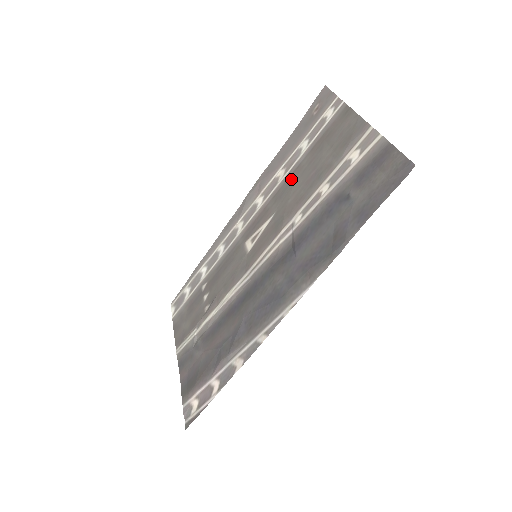
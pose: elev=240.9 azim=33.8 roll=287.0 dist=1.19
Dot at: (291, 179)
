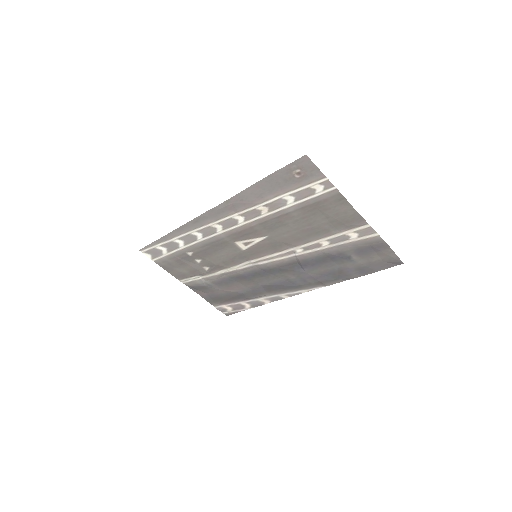
Dot at: (281, 220)
